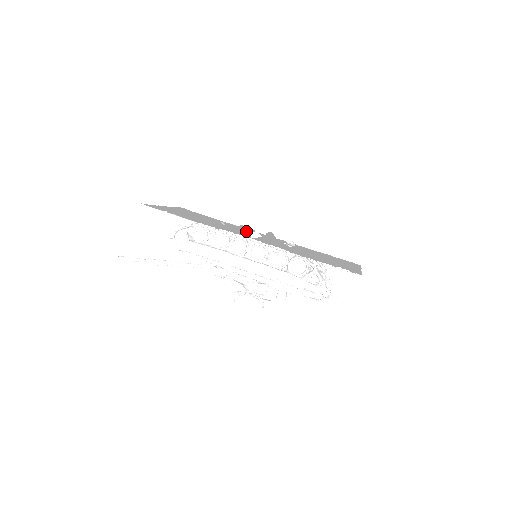
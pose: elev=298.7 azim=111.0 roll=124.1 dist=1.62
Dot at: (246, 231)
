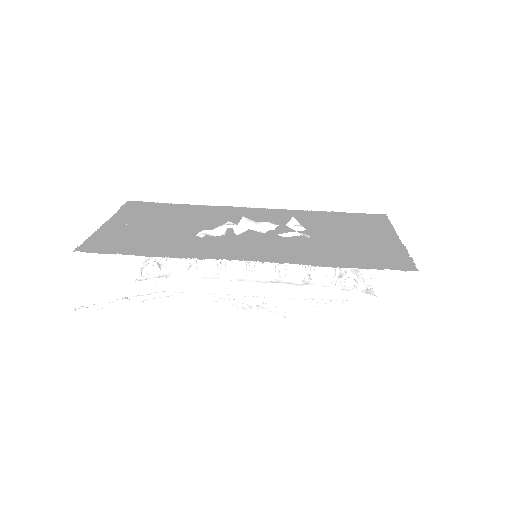
Dot at: (231, 224)
